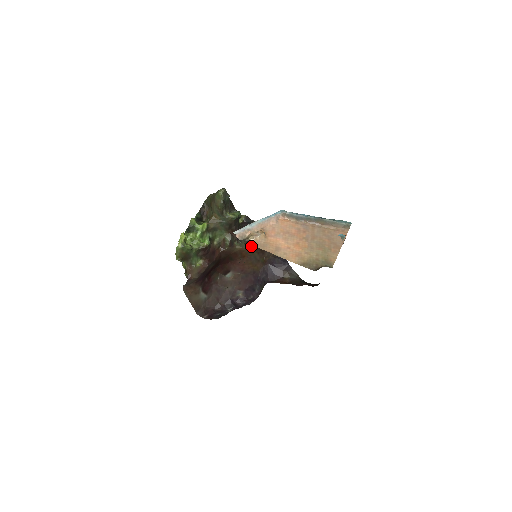
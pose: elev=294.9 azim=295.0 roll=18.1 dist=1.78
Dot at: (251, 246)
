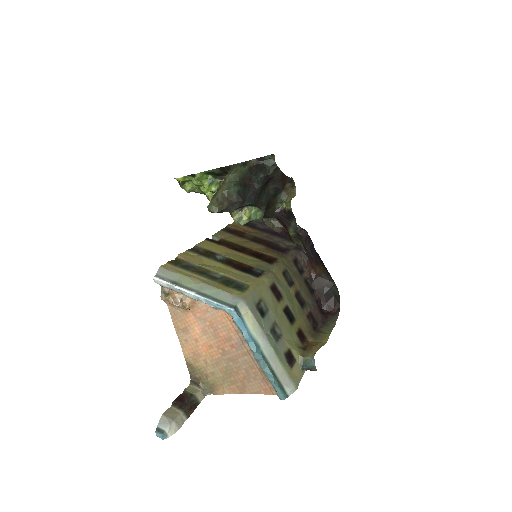
Dot at: (280, 232)
